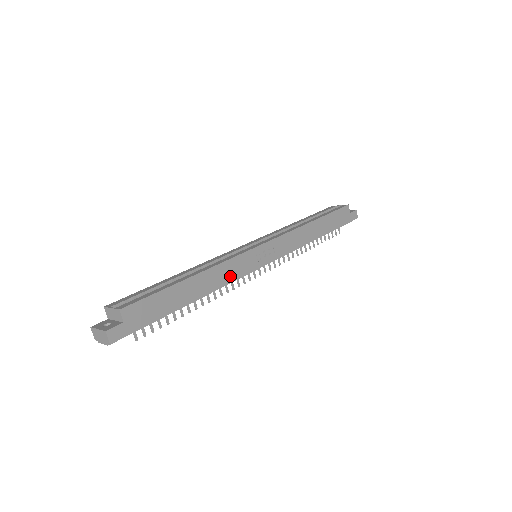
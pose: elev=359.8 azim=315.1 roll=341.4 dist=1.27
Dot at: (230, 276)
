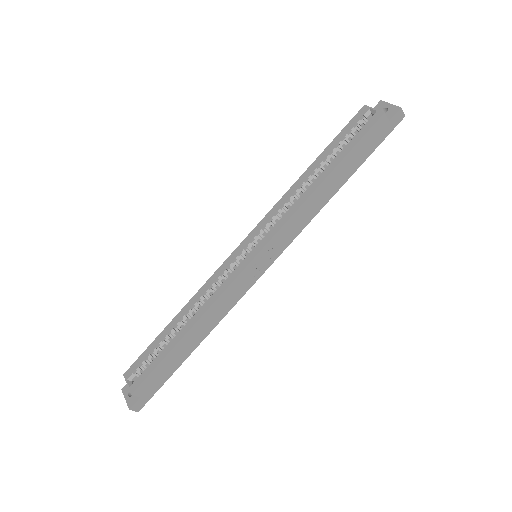
Dot at: (227, 306)
